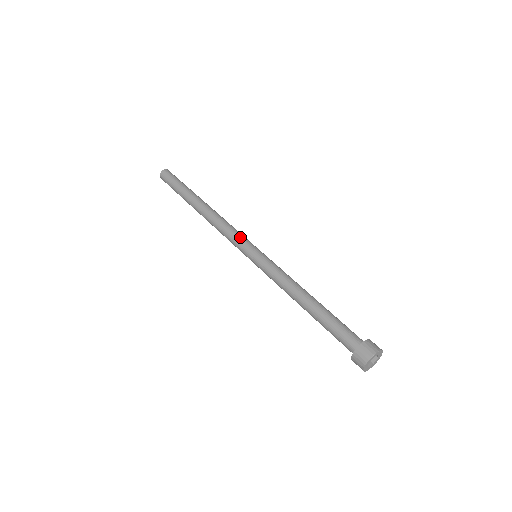
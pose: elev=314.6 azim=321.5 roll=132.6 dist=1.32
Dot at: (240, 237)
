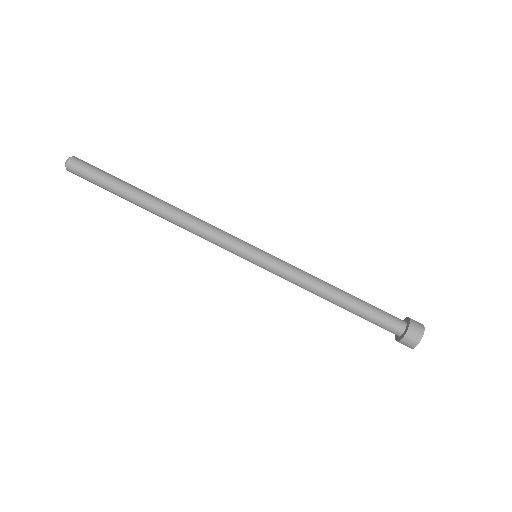
Dot at: (231, 237)
